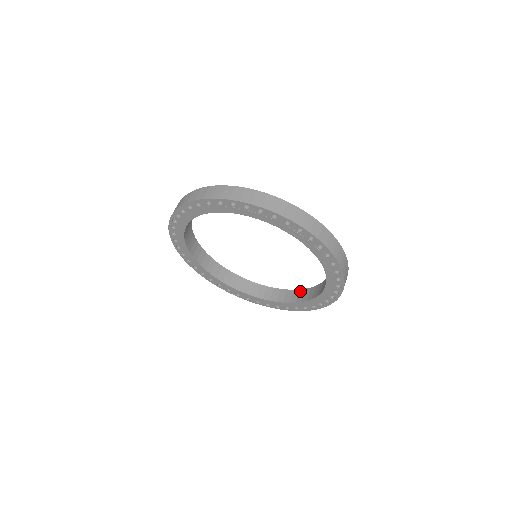
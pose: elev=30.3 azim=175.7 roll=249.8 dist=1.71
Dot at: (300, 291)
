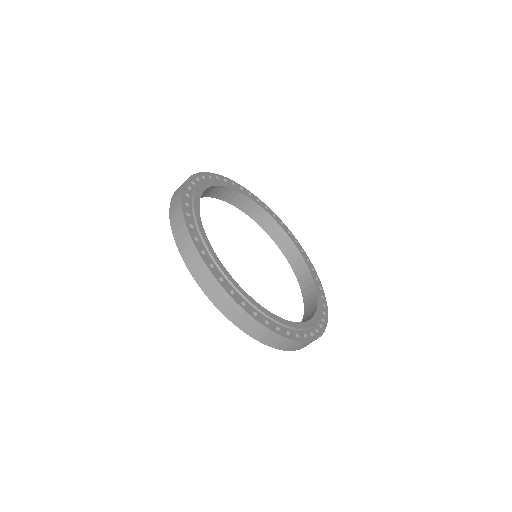
Dot at: (314, 296)
